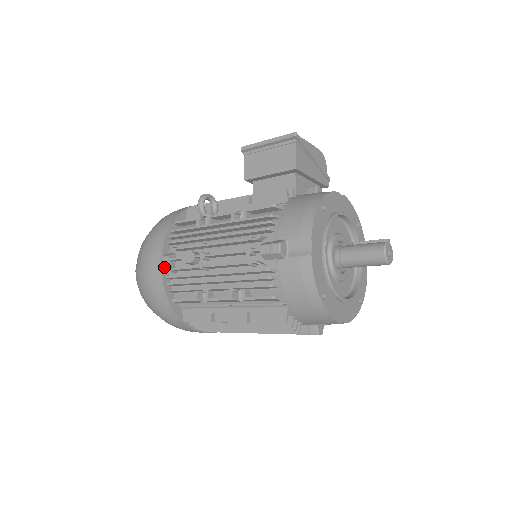
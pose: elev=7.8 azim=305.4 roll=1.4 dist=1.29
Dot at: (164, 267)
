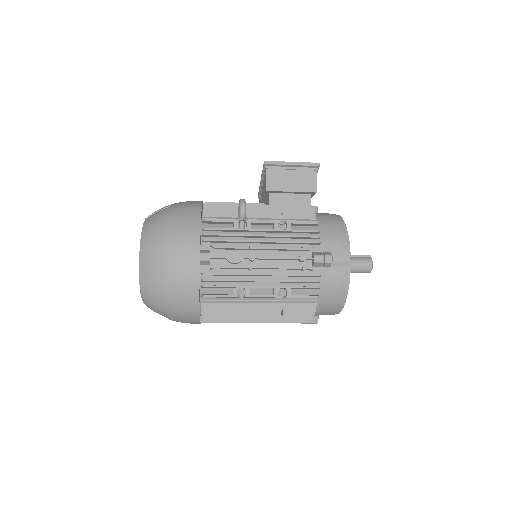
Dot at: (200, 263)
